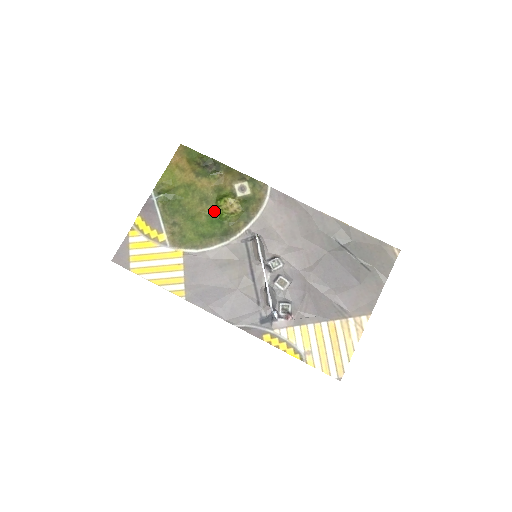
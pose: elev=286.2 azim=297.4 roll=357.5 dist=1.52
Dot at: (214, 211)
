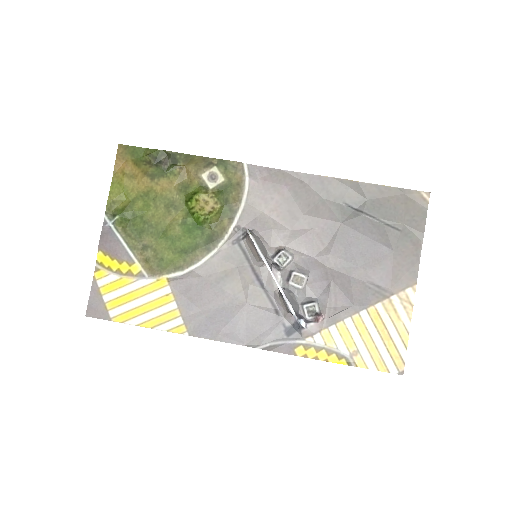
Dot at: (187, 216)
